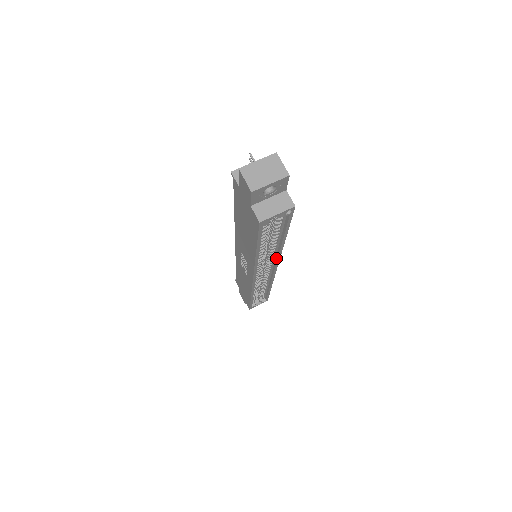
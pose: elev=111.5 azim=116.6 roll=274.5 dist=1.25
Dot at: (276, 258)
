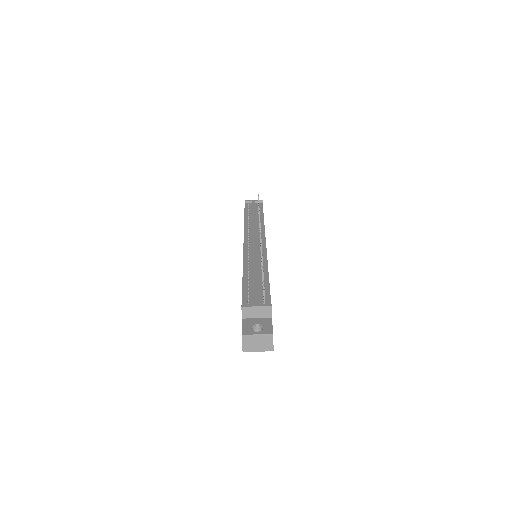
Dot at: occluded
